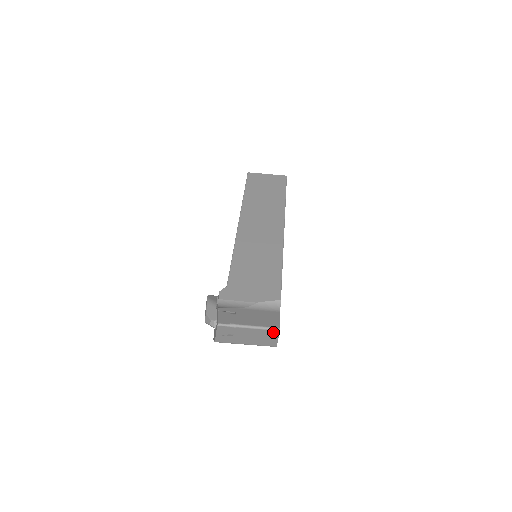
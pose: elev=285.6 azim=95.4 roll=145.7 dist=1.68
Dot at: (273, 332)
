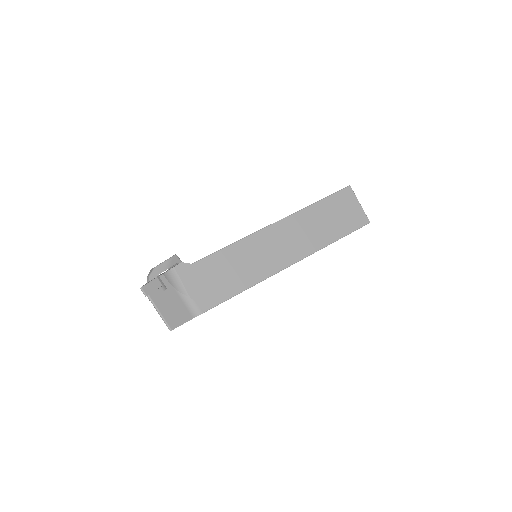
Dot at: (168, 326)
